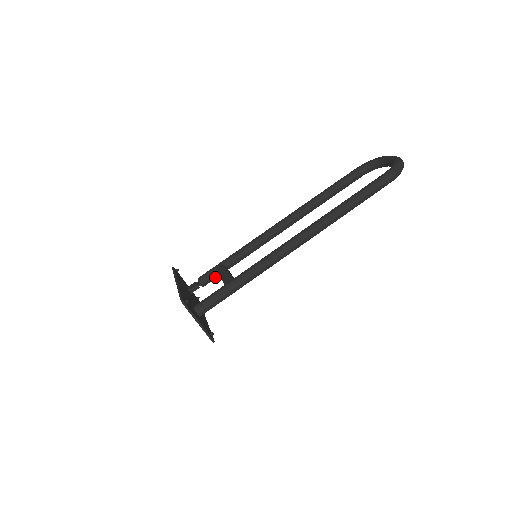
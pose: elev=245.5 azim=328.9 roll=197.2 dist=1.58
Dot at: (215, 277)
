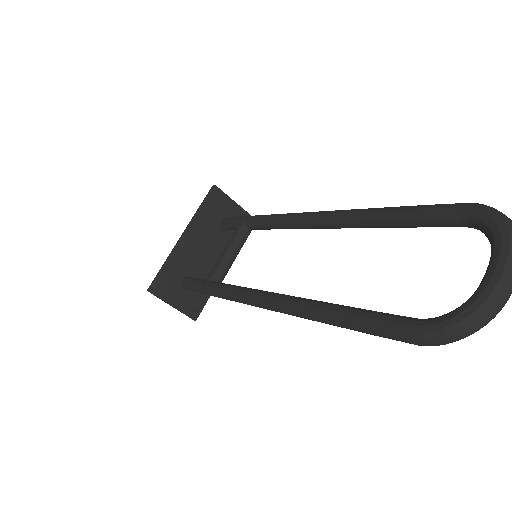
Dot at: occluded
